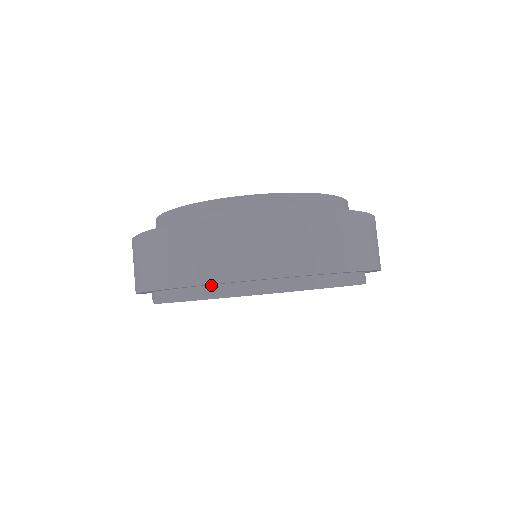
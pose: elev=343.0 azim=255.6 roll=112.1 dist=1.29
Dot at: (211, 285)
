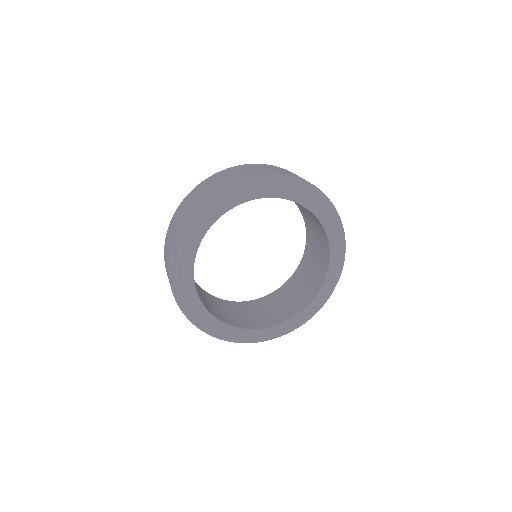
Dot at: (254, 185)
